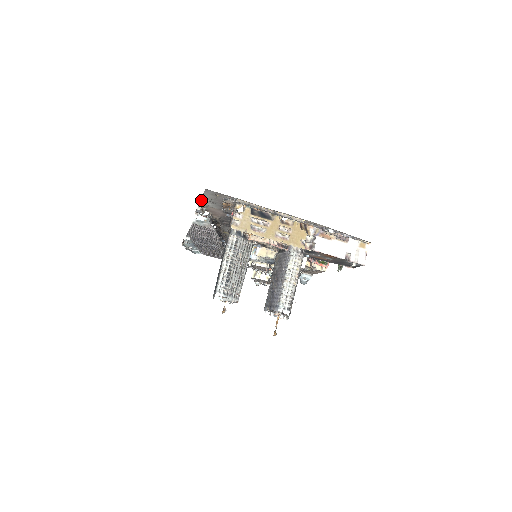
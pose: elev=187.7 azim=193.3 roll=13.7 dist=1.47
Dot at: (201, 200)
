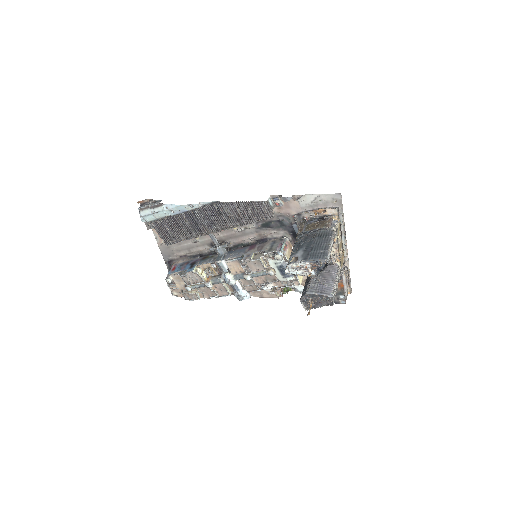
Dot at: (309, 194)
